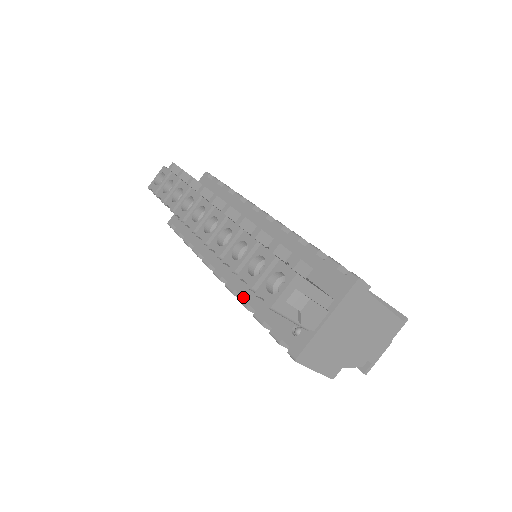
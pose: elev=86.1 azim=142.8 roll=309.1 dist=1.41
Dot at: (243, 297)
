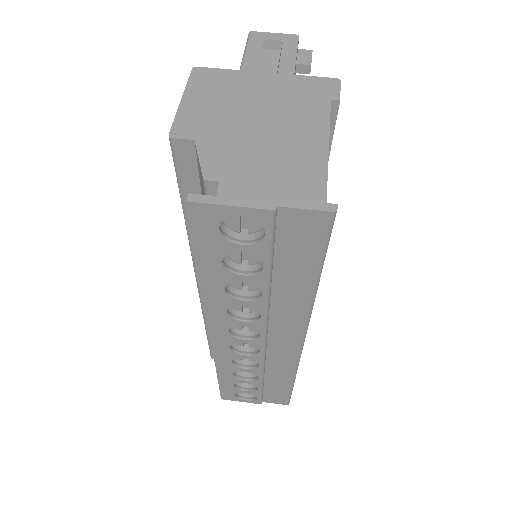
Dot at: occluded
